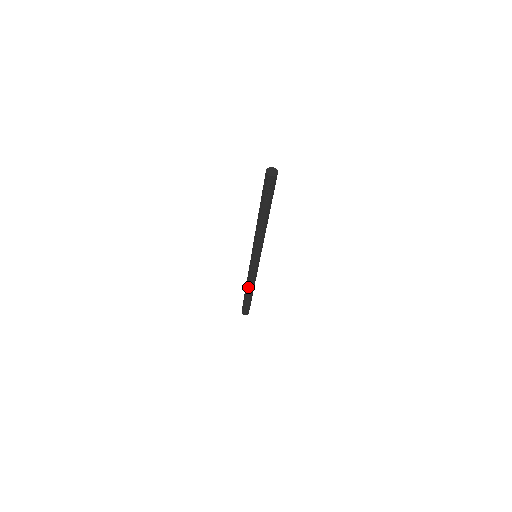
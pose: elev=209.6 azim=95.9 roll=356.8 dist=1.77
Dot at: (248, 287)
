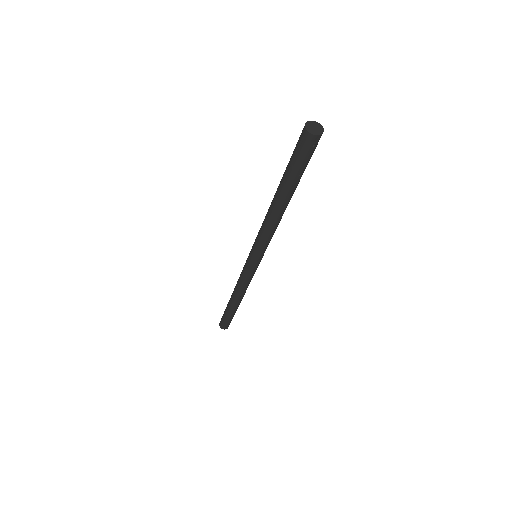
Dot at: (238, 297)
